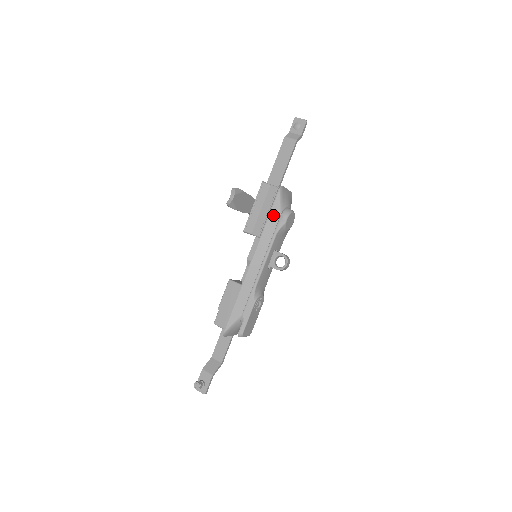
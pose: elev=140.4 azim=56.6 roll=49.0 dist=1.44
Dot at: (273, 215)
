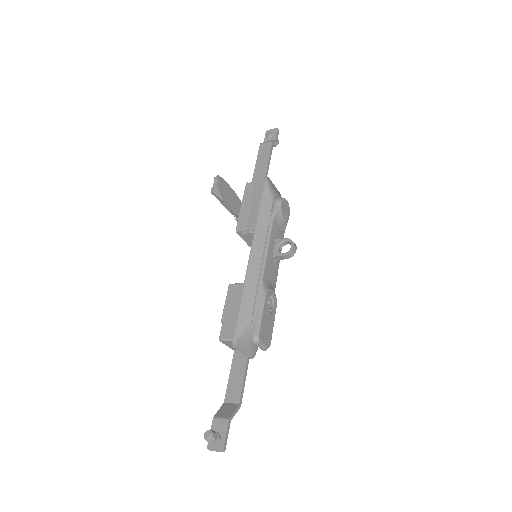
Dot at: (265, 202)
